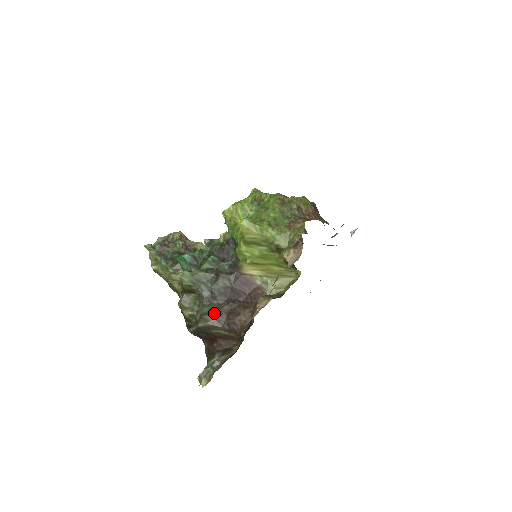
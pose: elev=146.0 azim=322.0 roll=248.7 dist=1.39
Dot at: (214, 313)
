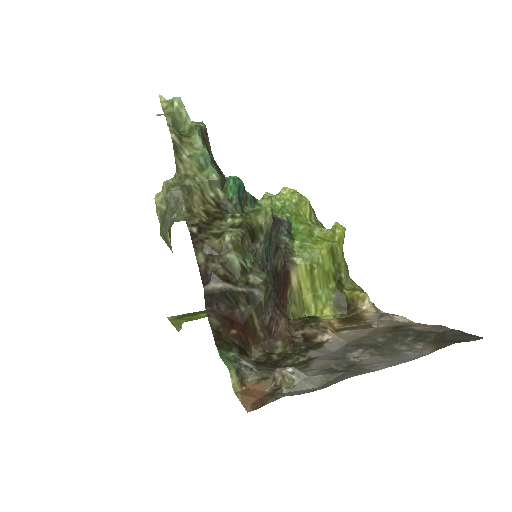
Dot at: occluded
